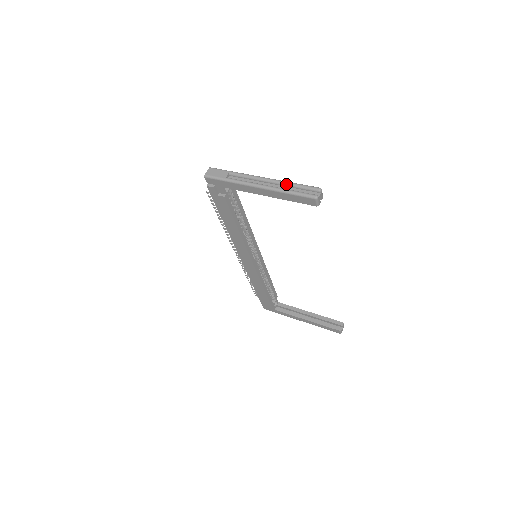
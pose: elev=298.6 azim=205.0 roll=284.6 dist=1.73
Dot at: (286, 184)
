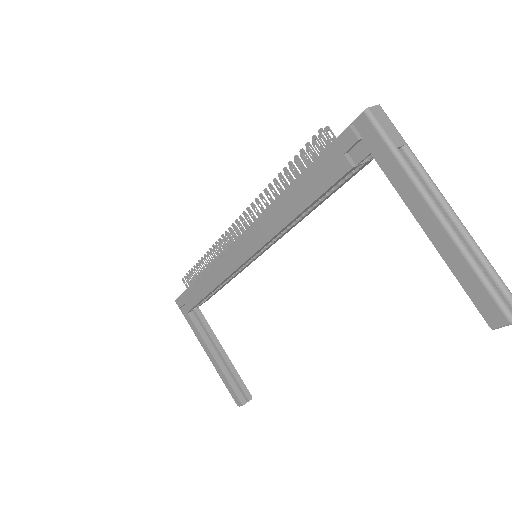
Dot at: (479, 253)
